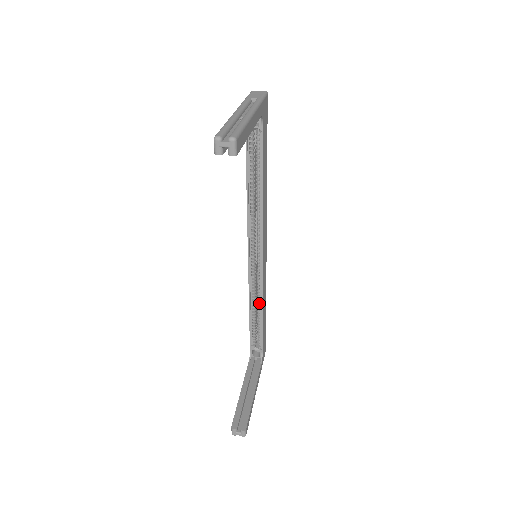
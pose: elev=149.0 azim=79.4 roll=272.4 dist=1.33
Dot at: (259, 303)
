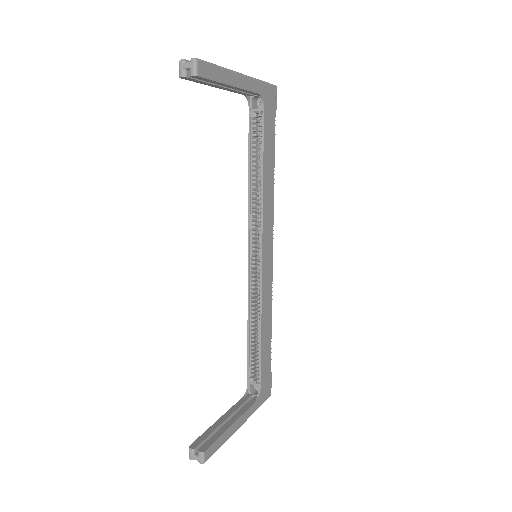
Dot at: (258, 318)
